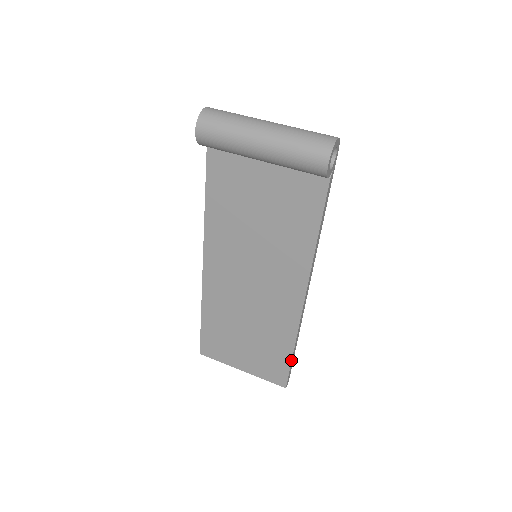
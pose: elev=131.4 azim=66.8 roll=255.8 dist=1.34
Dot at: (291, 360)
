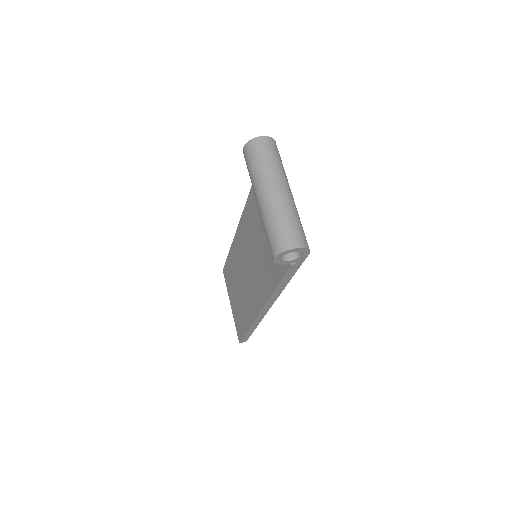
Dot at: (245, 333)
